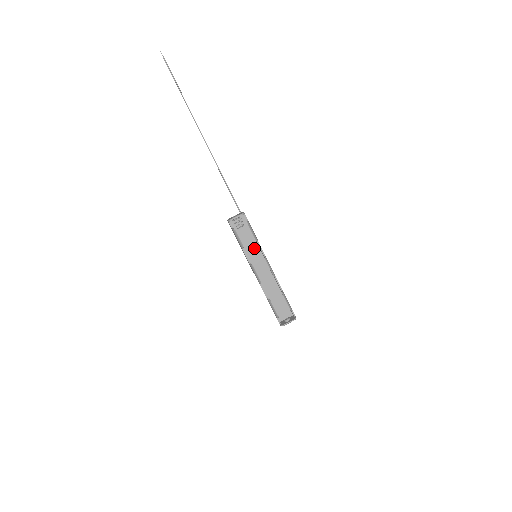
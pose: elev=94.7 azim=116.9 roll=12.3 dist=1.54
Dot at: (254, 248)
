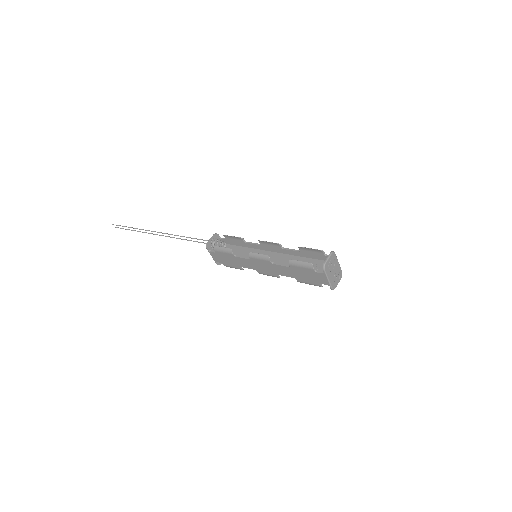
Dot at: occluded
